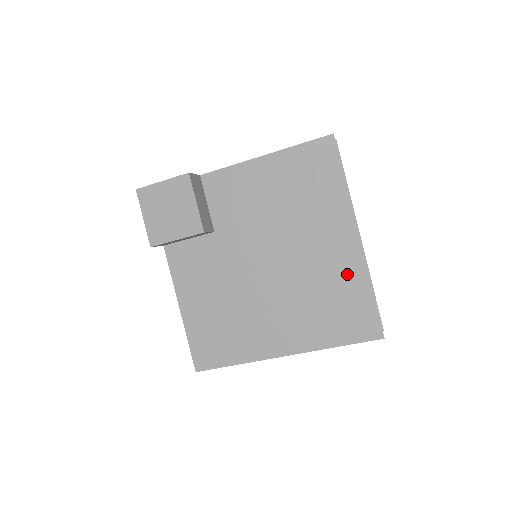
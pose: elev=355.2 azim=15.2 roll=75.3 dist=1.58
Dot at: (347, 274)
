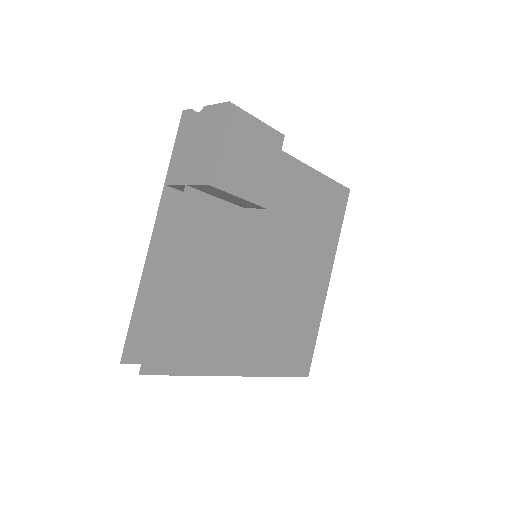
Dot at: (311, 311)
